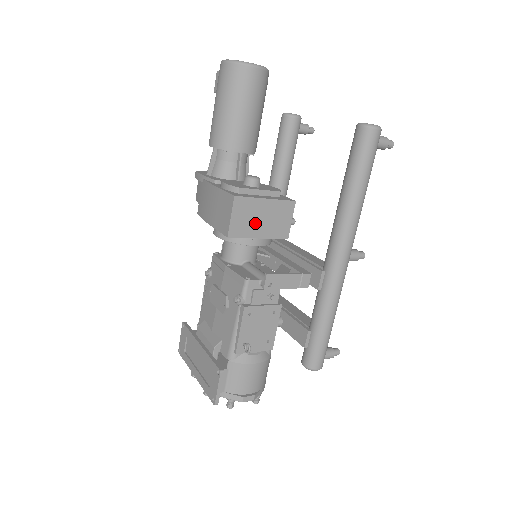
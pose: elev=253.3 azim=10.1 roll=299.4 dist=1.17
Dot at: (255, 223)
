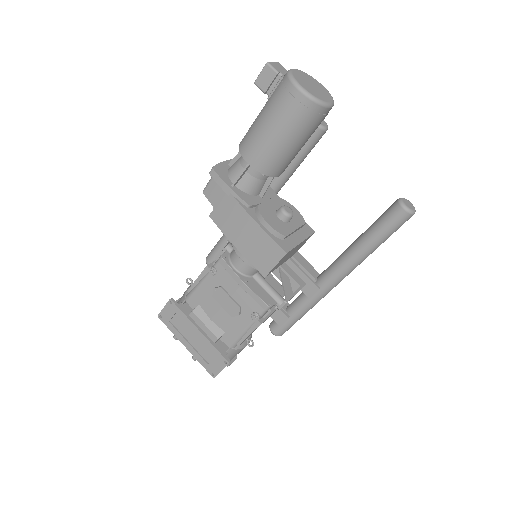
Dot at: (285, 259)
